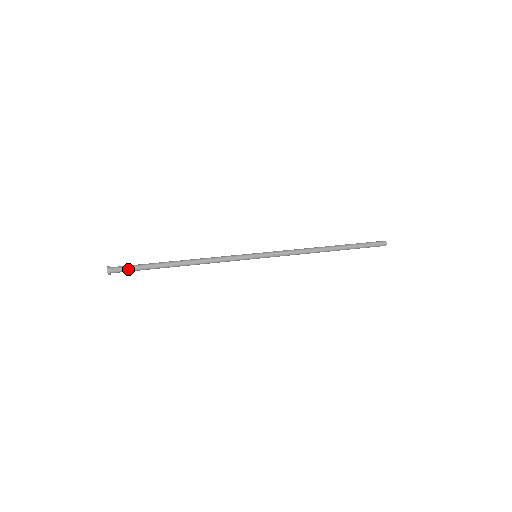
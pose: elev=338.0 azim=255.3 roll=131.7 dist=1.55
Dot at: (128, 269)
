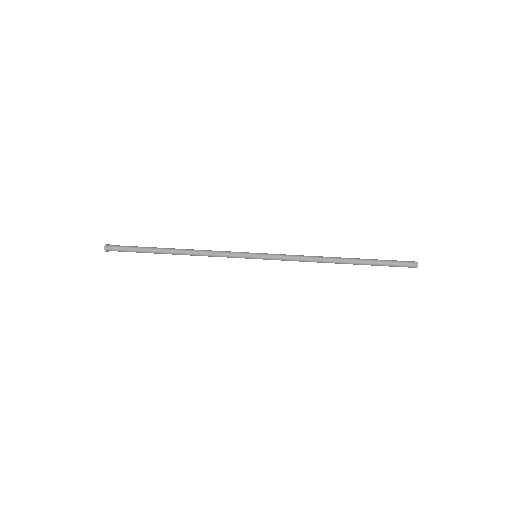
Dot at: (124, 251)
